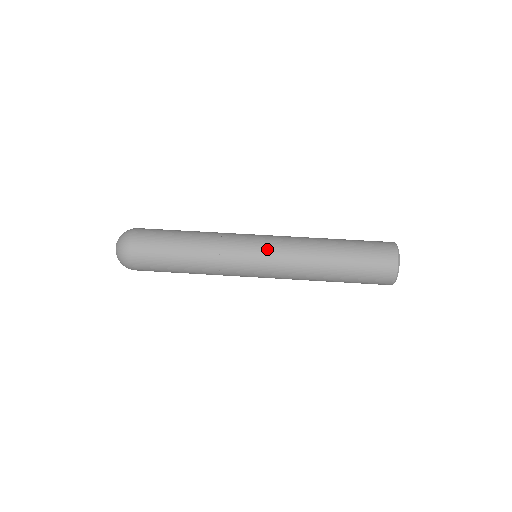
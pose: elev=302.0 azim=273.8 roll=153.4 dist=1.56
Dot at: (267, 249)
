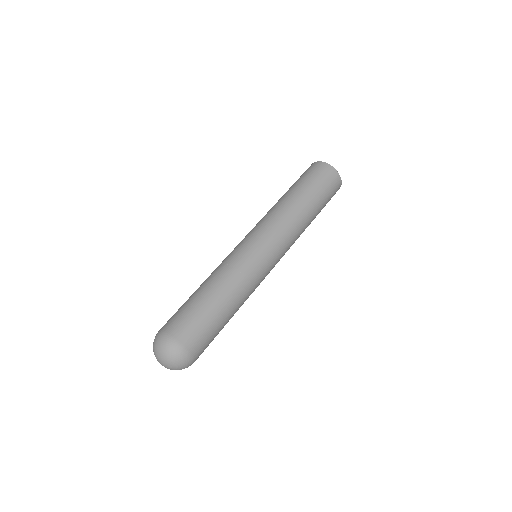
Dot at: (276, 250)
